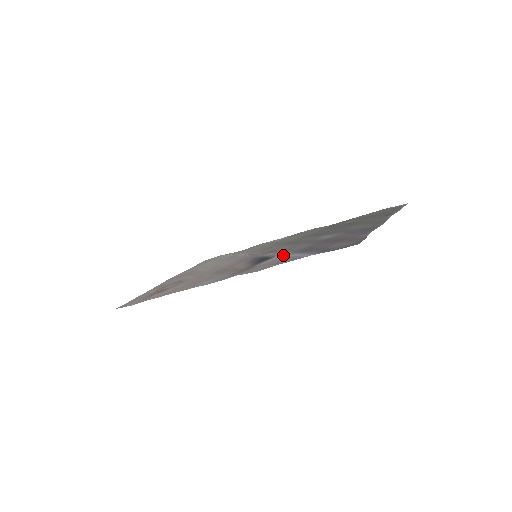
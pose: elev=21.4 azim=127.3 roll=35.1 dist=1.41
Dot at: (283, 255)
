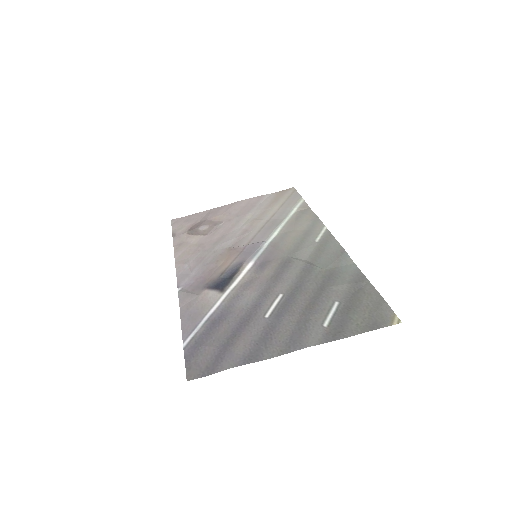
Dot at: (218, 301)
